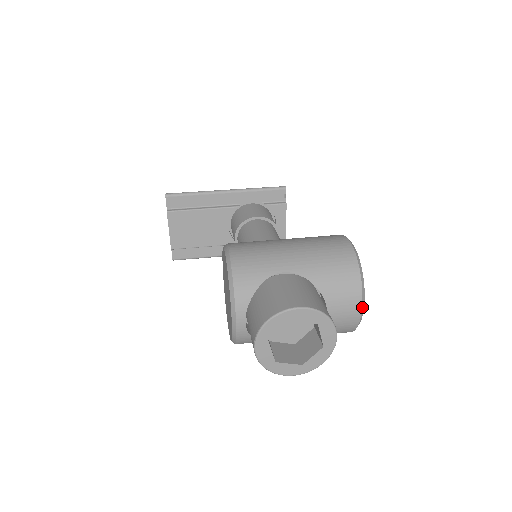
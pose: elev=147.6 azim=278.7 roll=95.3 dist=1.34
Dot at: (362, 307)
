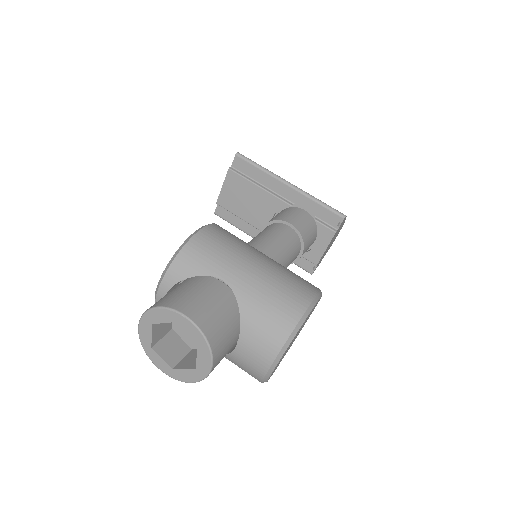
Dot at: (271, 367)
